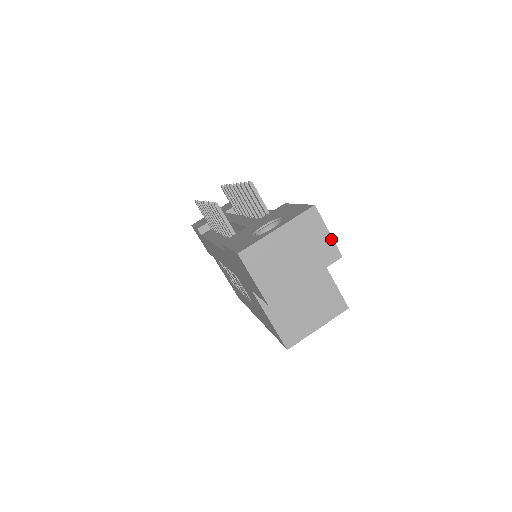
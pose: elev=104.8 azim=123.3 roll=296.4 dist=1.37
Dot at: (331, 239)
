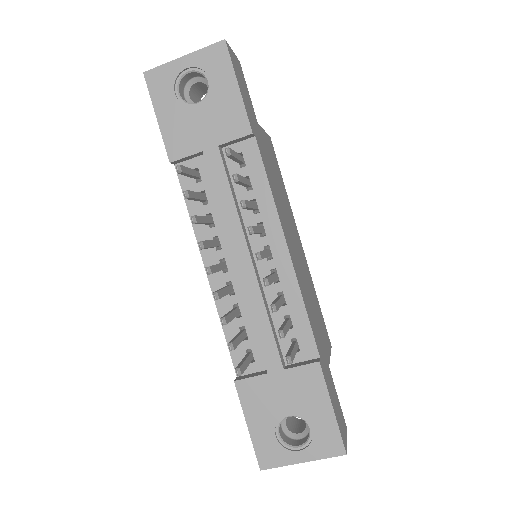
Dot at: occluded
